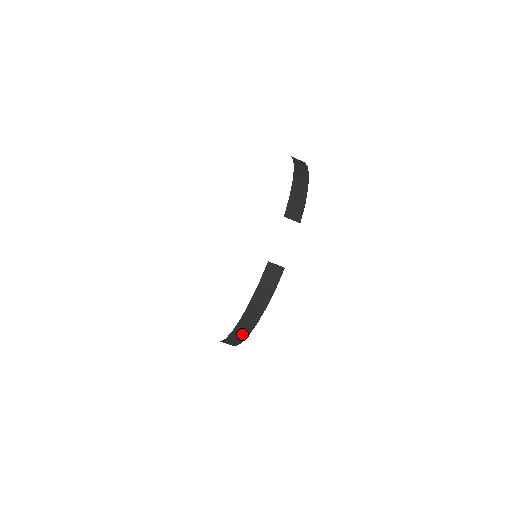
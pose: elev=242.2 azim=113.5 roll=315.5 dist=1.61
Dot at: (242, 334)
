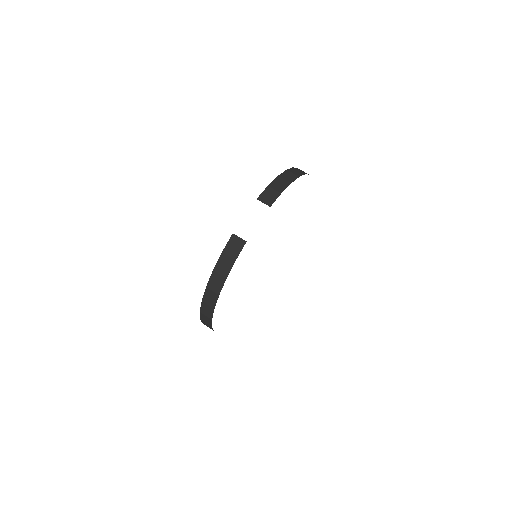
Dot at: (209, 306)
